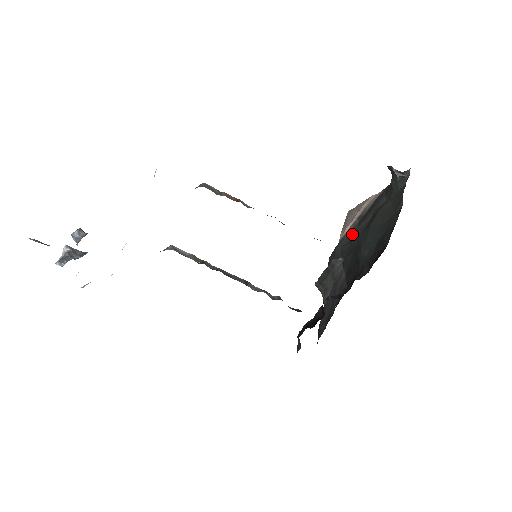
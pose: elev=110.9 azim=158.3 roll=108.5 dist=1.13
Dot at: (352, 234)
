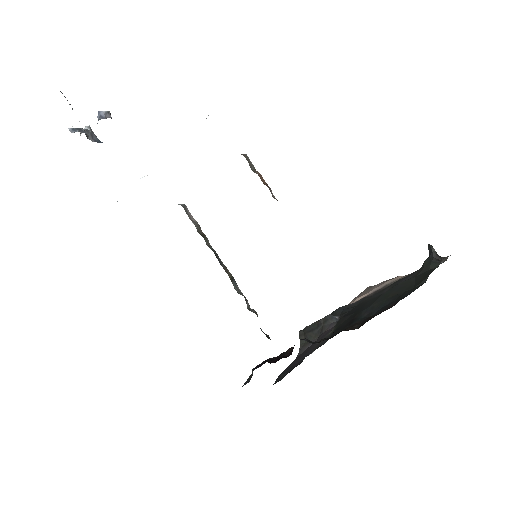
Dot at: (361, 301)
